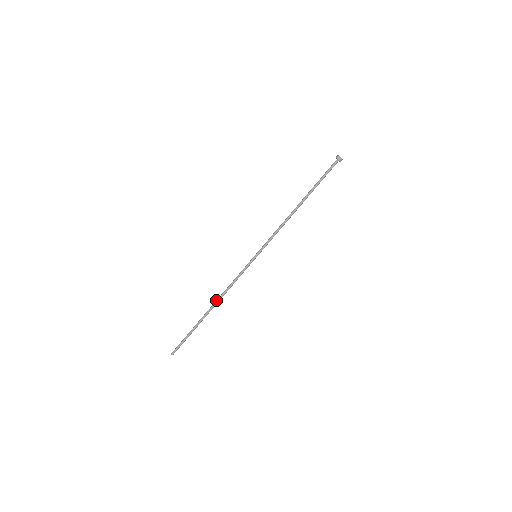
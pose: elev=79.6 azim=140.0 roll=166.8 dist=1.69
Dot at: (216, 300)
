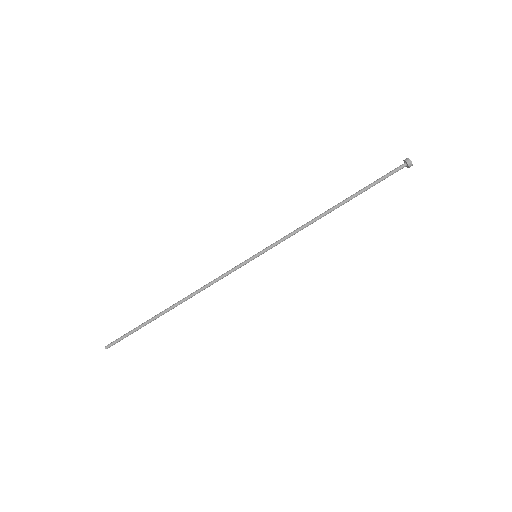
Dot at: (186, 298)
